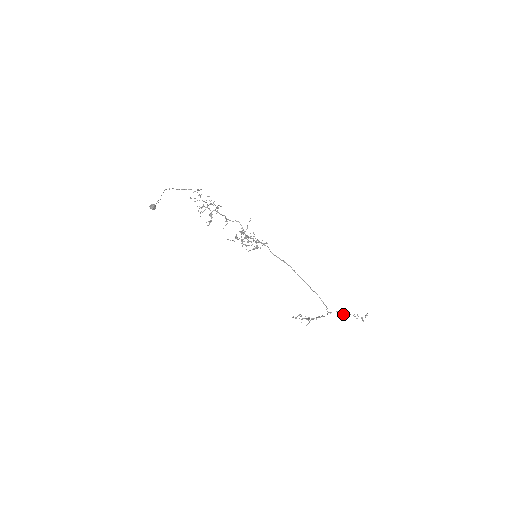
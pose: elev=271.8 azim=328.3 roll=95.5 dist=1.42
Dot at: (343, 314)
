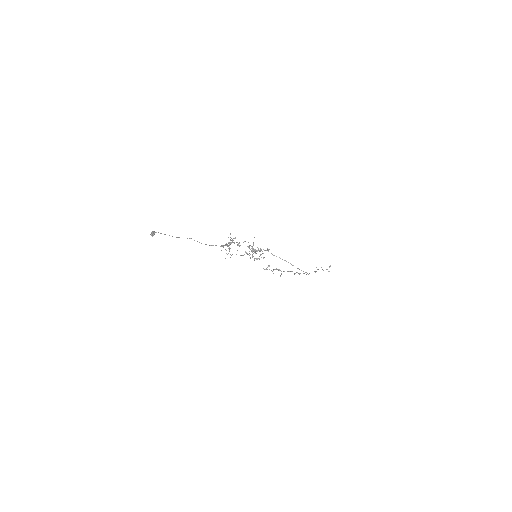
Dot at: occluded
